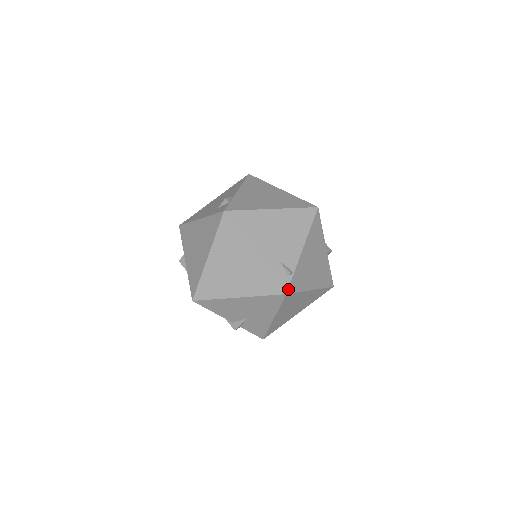
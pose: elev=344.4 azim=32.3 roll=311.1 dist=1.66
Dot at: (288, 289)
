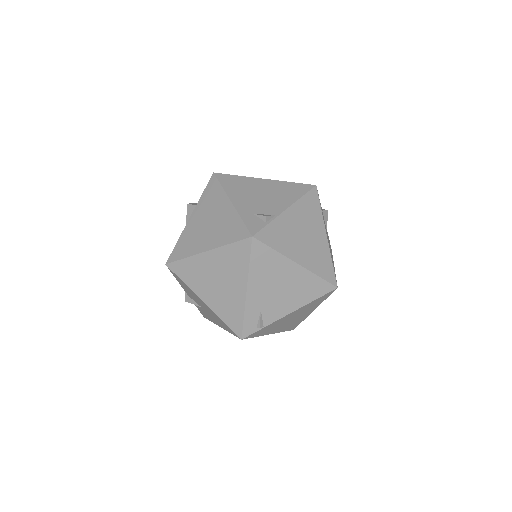
Dot at: (247, 336)
